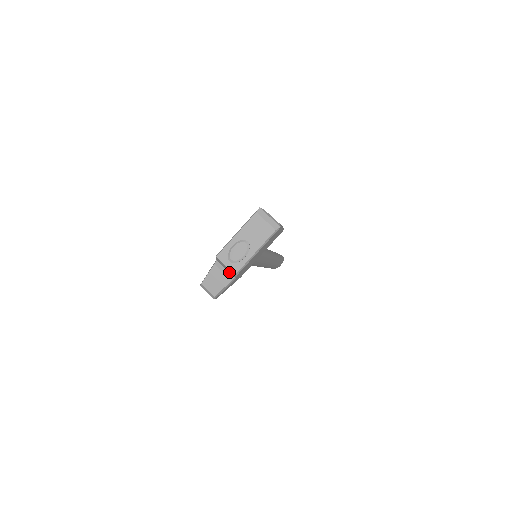
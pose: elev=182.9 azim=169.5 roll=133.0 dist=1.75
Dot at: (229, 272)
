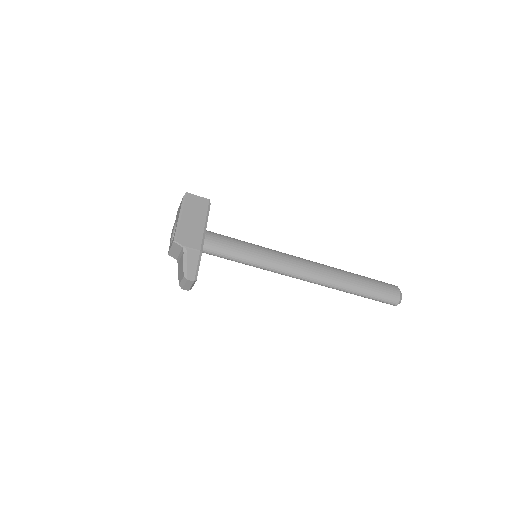
Dot at: (181, 251)
